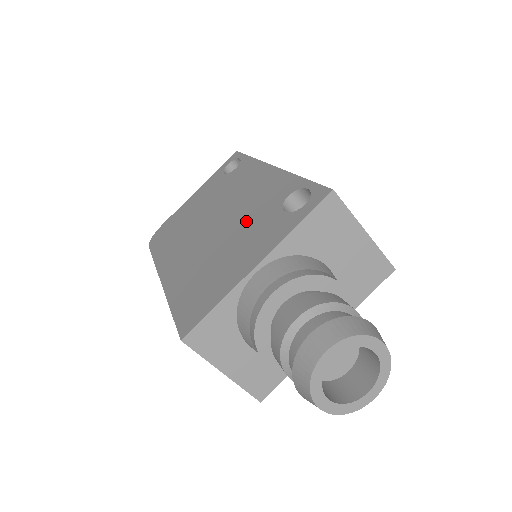
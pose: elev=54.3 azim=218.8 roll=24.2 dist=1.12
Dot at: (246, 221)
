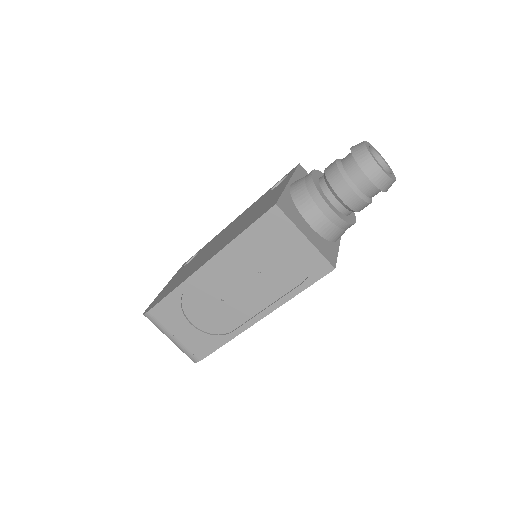
Dot at: (251, 211)
